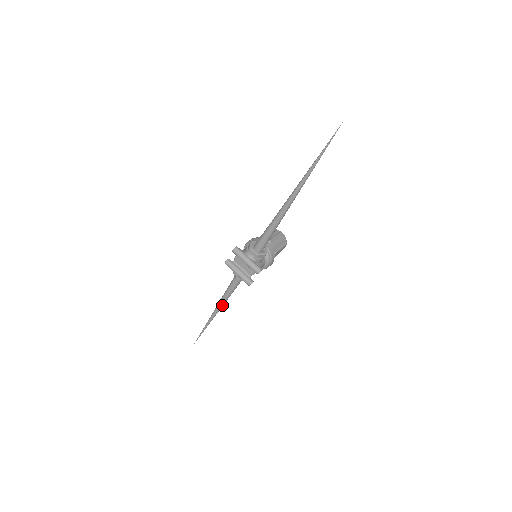
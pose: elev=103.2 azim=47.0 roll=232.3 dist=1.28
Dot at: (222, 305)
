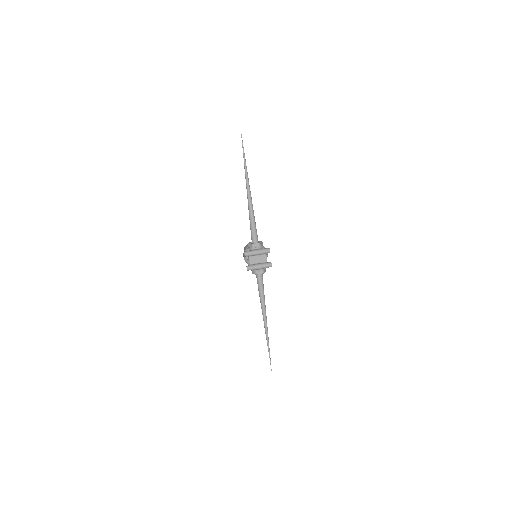
Dot at: (265, 311)
